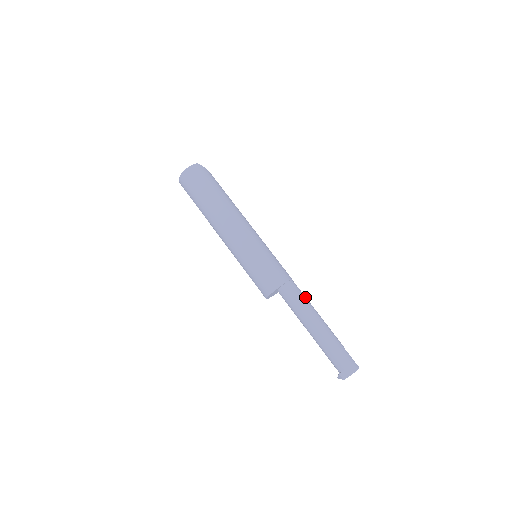
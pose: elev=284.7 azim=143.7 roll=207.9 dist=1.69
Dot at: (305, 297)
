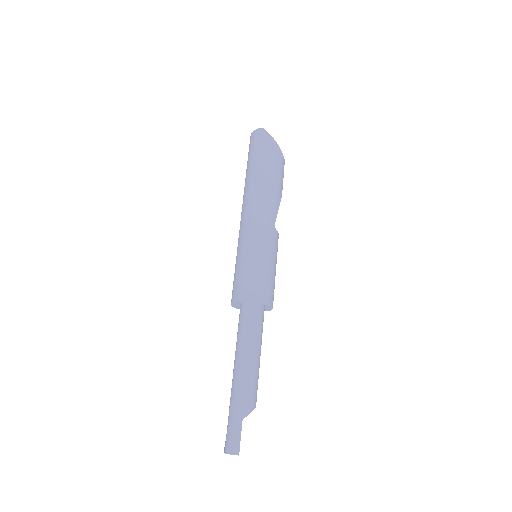
Dot at: (251, 330)
